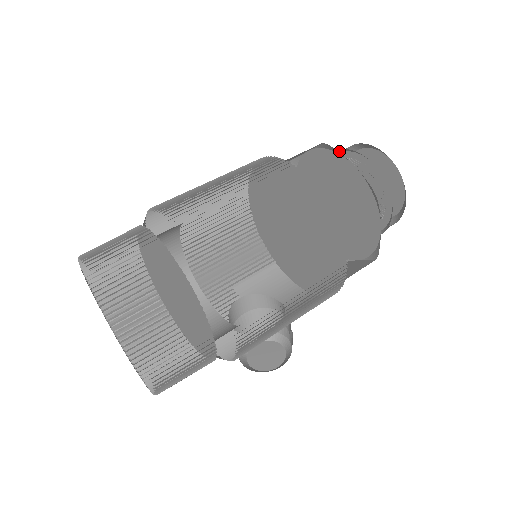
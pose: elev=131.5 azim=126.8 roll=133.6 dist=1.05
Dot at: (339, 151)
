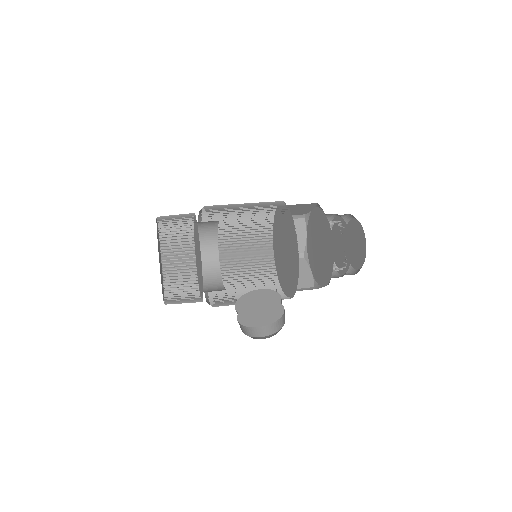
Dot at: occluded
